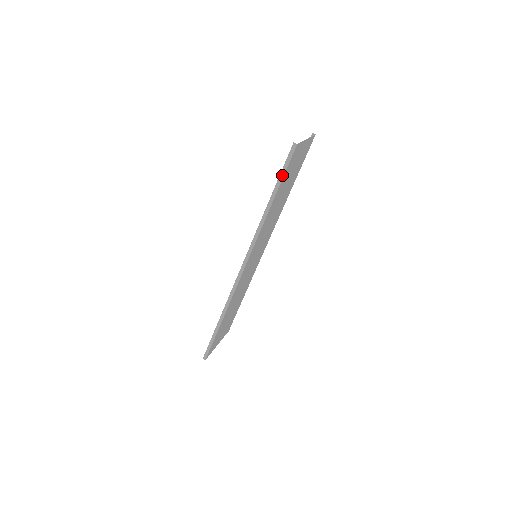
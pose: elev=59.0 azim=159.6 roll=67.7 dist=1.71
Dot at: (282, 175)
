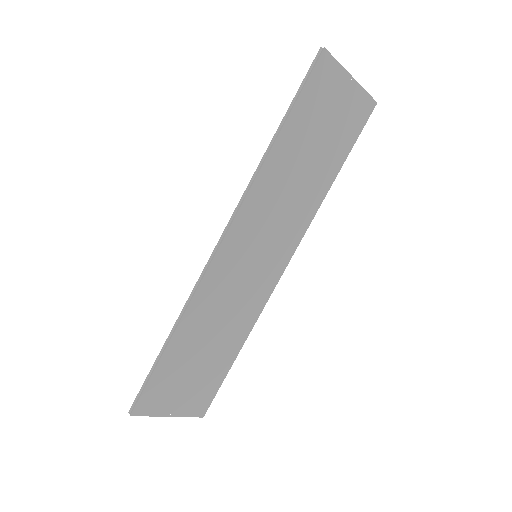
Dot at: (299, 94)
